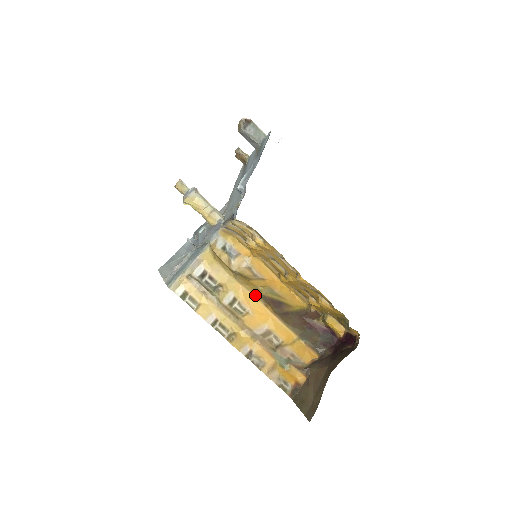
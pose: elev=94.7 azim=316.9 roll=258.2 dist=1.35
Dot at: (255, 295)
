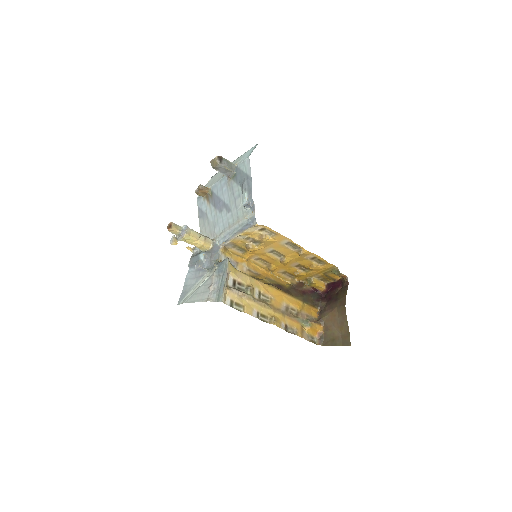
Dot at: (268, 285)
